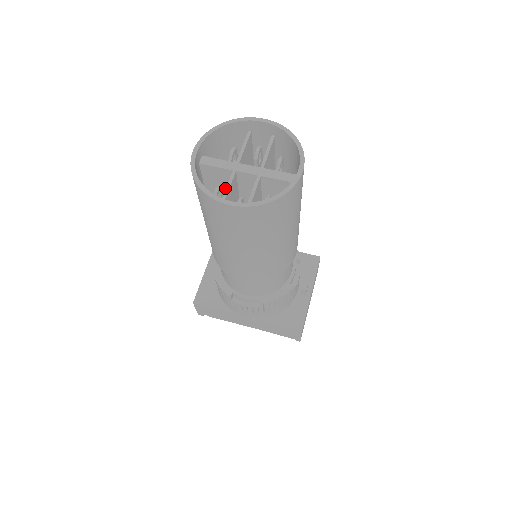
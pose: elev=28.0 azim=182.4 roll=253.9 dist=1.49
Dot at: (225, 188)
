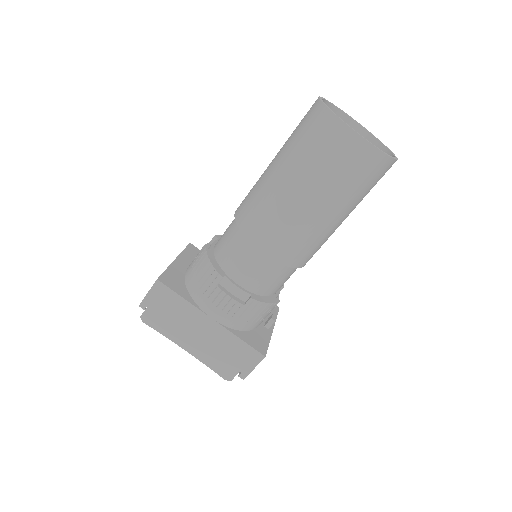
Dot at: occluded
